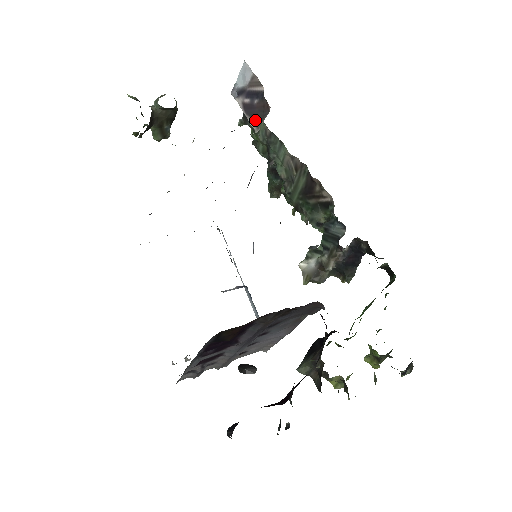
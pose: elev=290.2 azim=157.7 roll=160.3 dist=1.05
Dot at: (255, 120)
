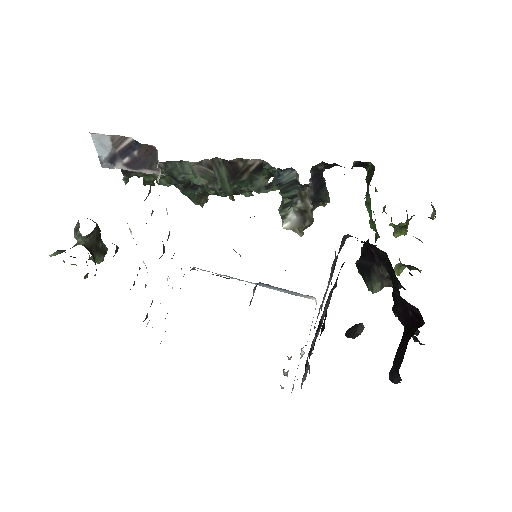
Dot at: (149, 167)
